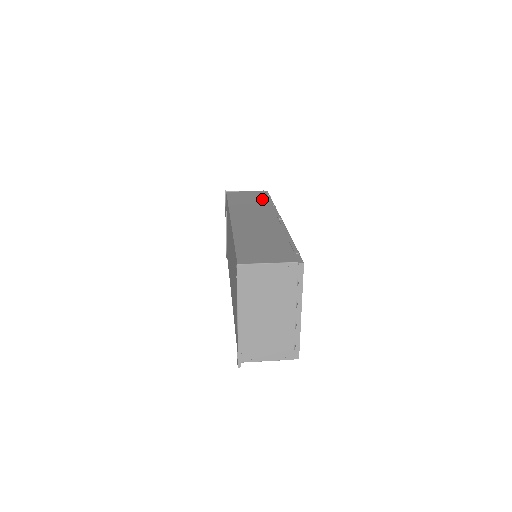
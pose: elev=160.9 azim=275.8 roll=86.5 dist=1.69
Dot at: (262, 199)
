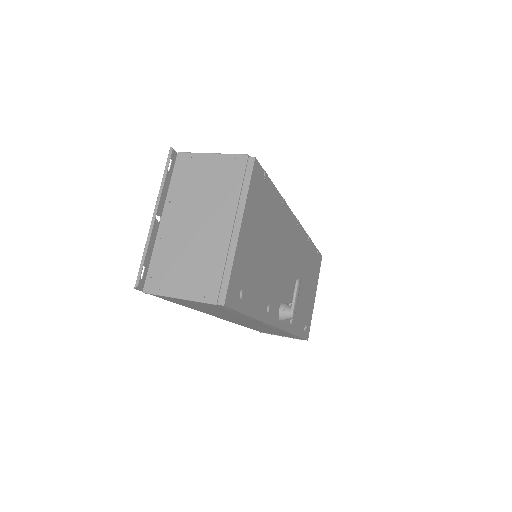
Dot at: occluded
